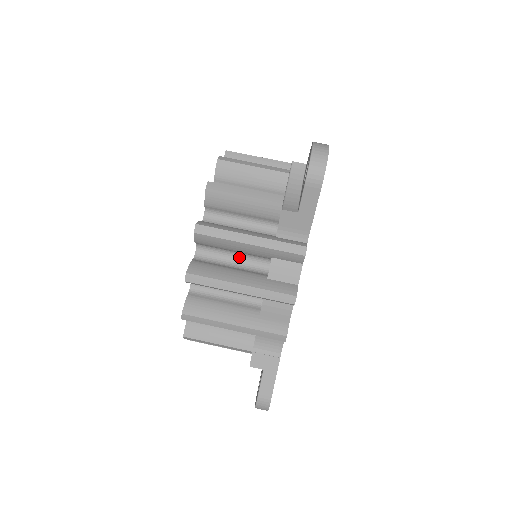
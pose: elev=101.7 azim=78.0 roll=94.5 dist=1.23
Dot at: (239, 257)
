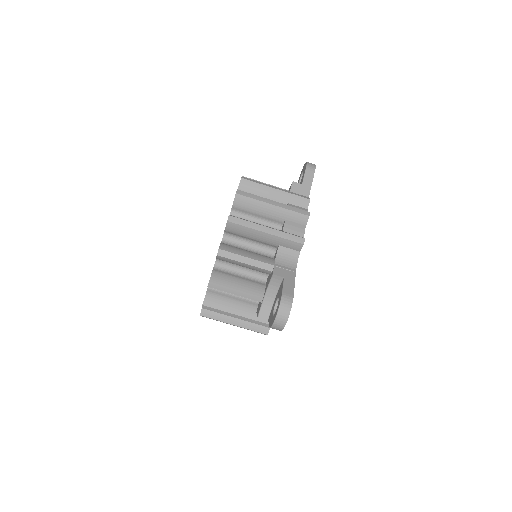
Dot at: occluded
